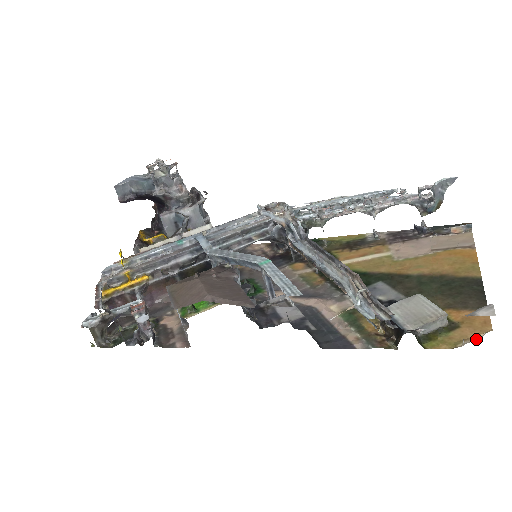
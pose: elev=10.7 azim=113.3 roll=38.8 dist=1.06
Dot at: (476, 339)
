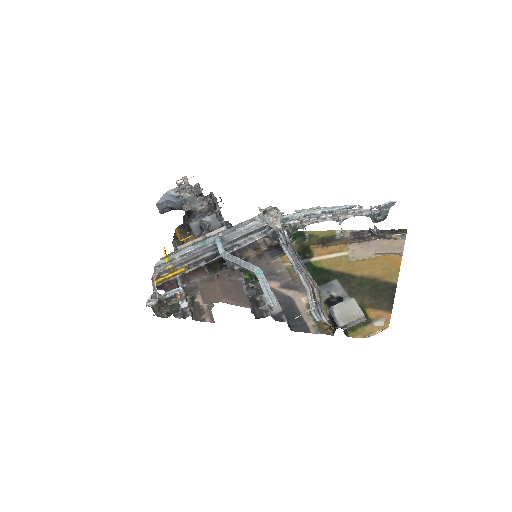
Dot at: occluded
